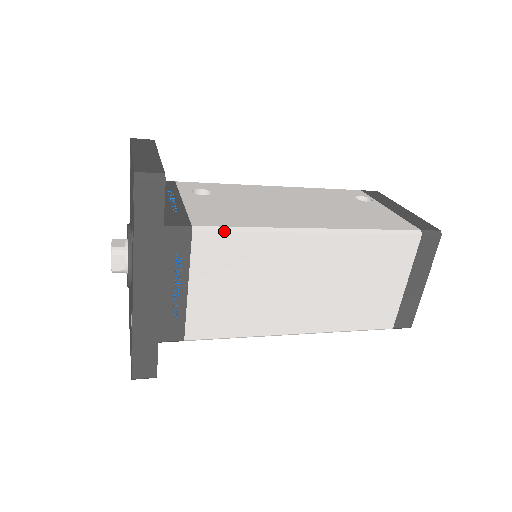
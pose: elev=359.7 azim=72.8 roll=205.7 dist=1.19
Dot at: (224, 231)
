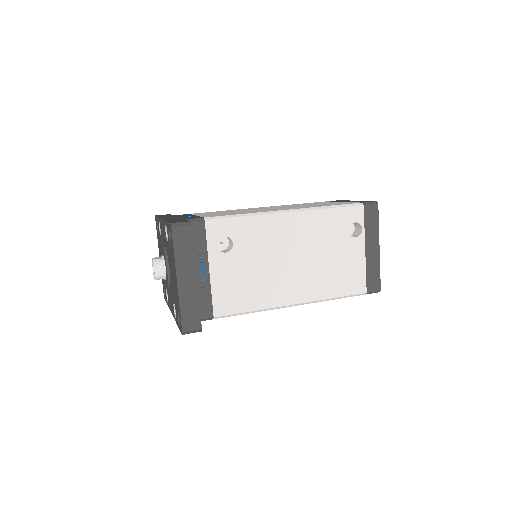
Dot at: occluded
